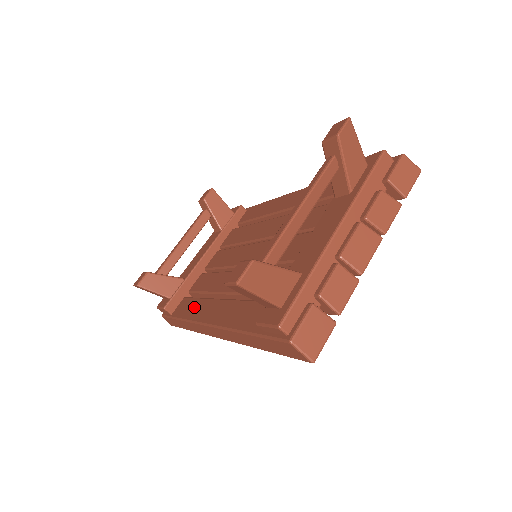
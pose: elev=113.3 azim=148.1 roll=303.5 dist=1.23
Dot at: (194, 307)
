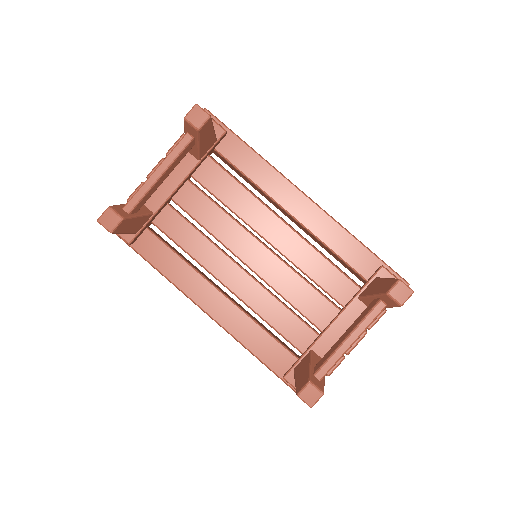
Dot at: (177, 269)
